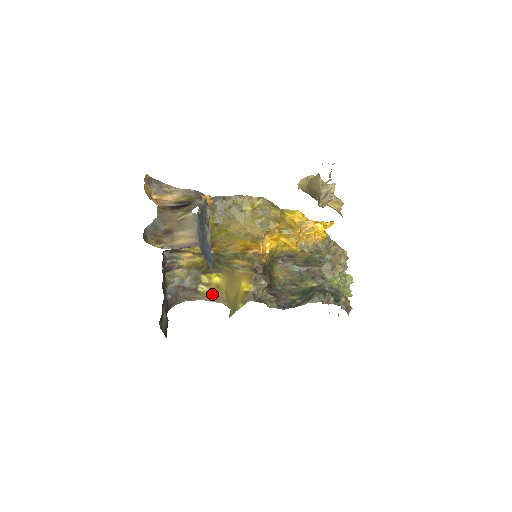
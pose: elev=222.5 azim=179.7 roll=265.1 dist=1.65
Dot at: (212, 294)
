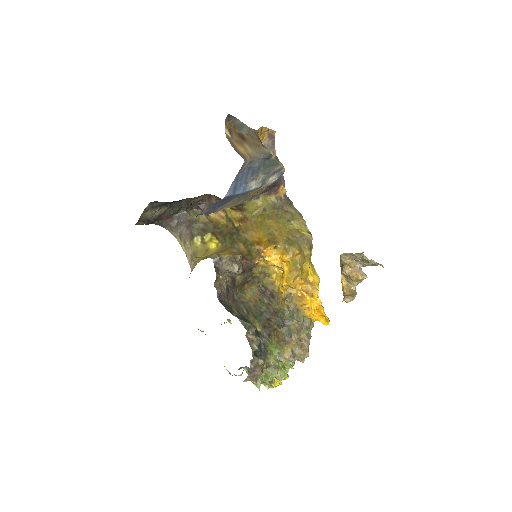
Dot at: (196, 252)
